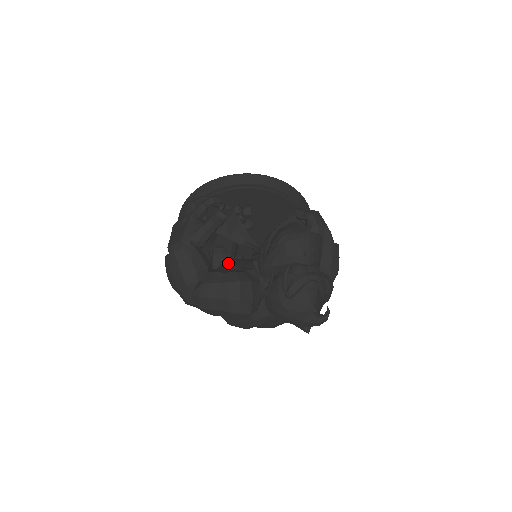
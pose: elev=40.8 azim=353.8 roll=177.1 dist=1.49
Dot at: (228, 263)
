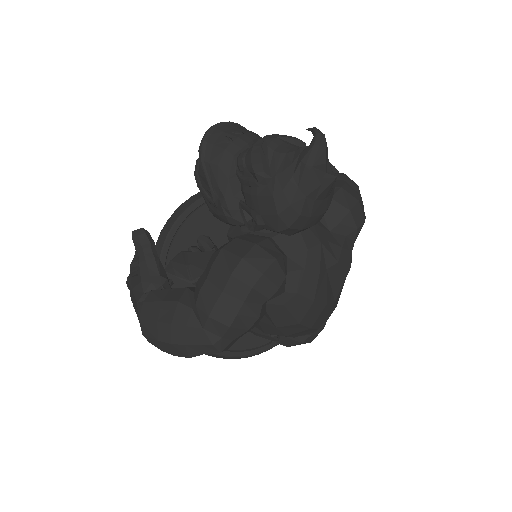
Dot at: occluded
